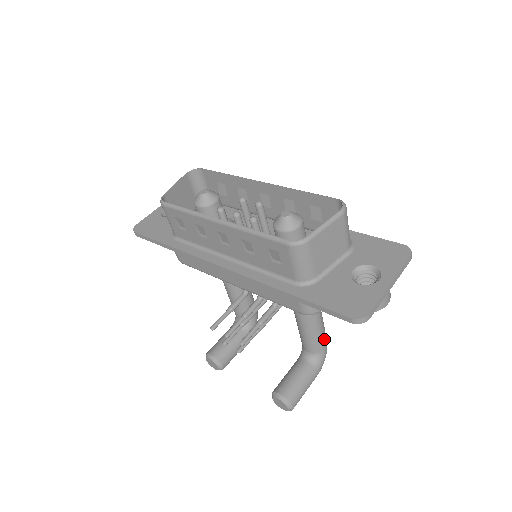
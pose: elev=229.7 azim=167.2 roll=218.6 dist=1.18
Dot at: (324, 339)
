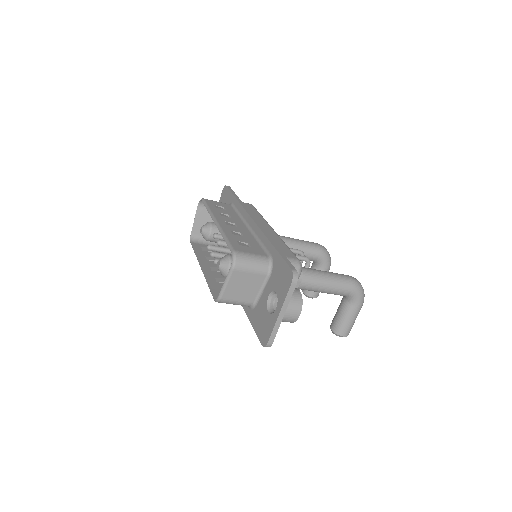
Dot at: (343, 288)
